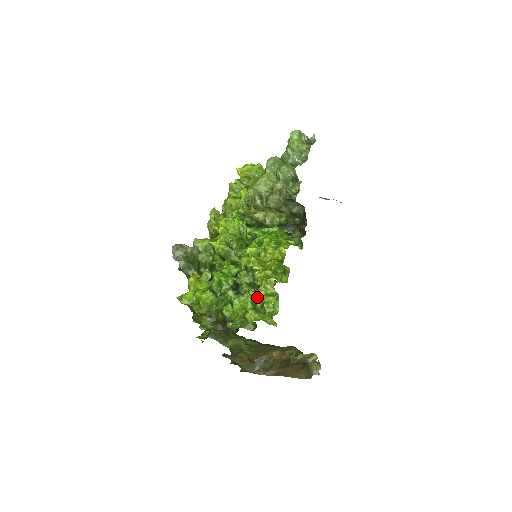
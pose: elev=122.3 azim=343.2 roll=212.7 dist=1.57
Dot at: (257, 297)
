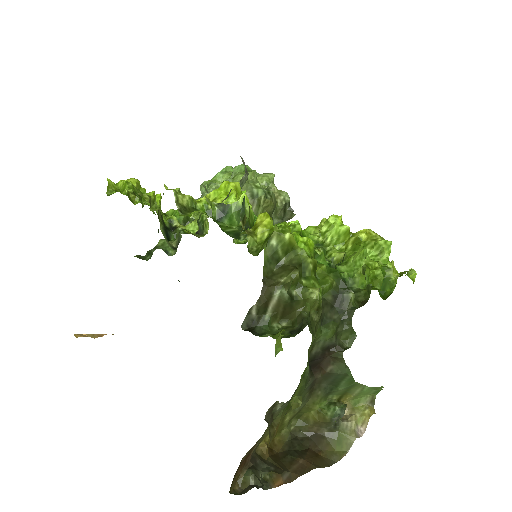
Dot at: occluded
